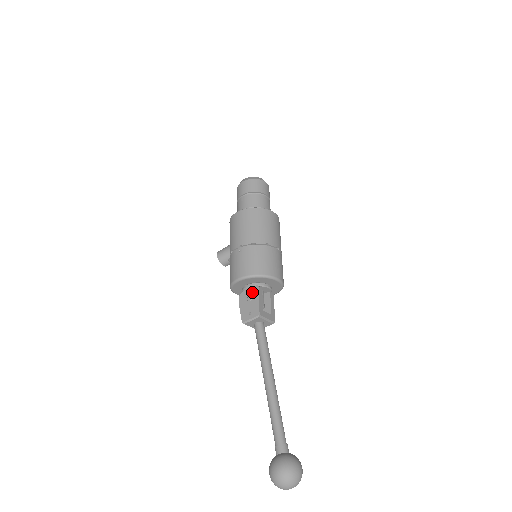
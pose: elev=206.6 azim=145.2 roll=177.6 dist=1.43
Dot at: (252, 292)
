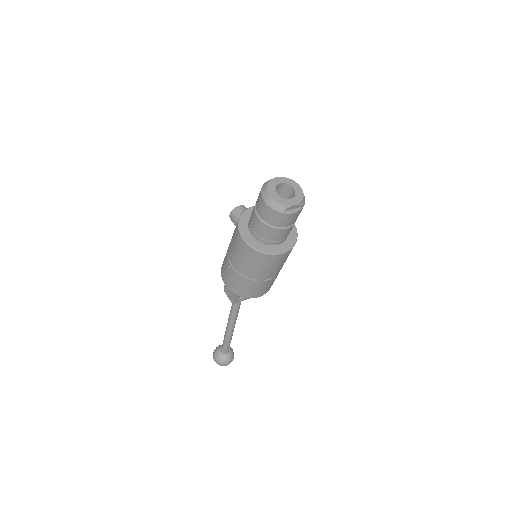
Dot at: occluded
